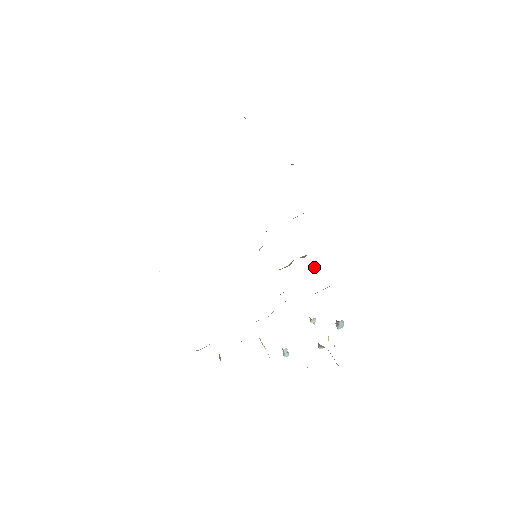
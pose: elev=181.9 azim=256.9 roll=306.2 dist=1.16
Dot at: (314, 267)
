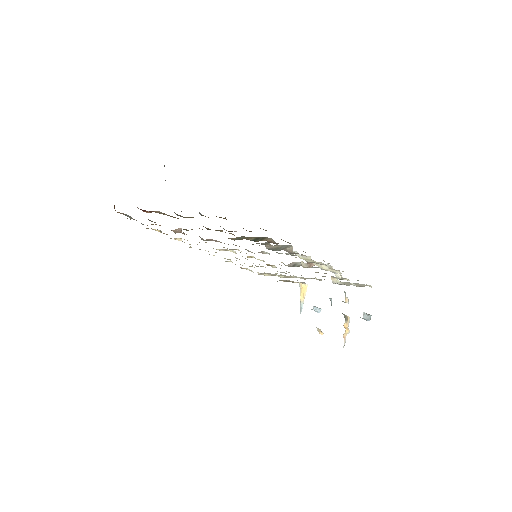
Dot at: occluded
